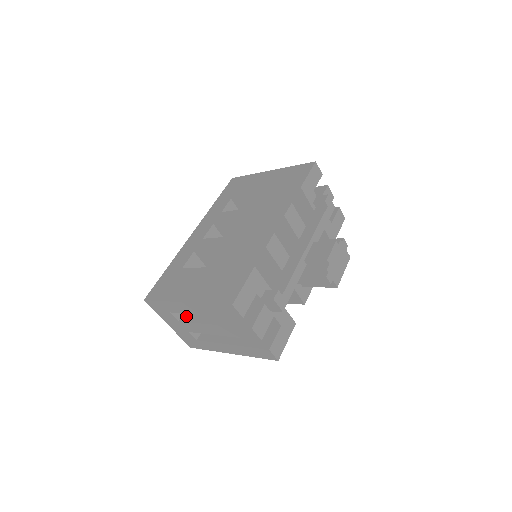
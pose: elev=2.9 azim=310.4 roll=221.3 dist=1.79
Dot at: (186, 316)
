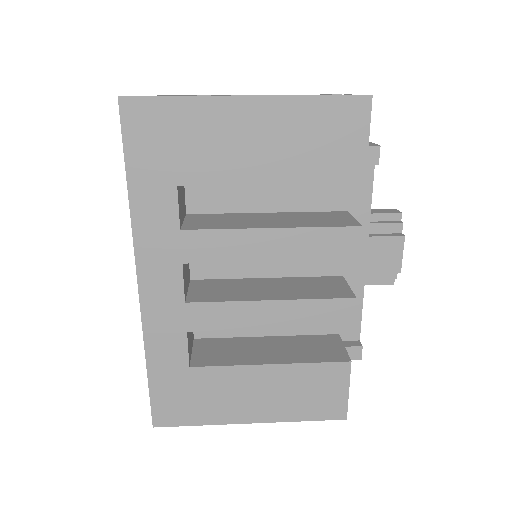
Dot at: occluded
